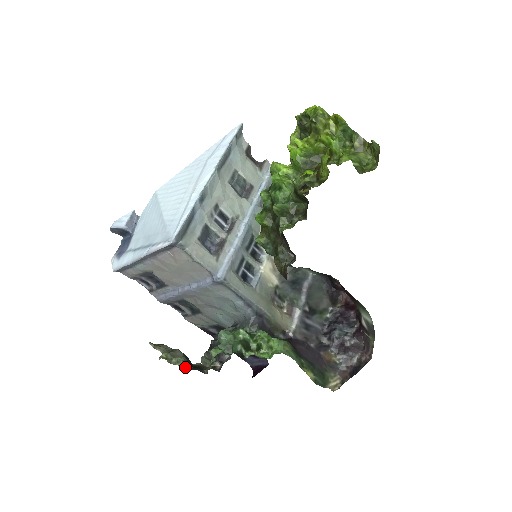
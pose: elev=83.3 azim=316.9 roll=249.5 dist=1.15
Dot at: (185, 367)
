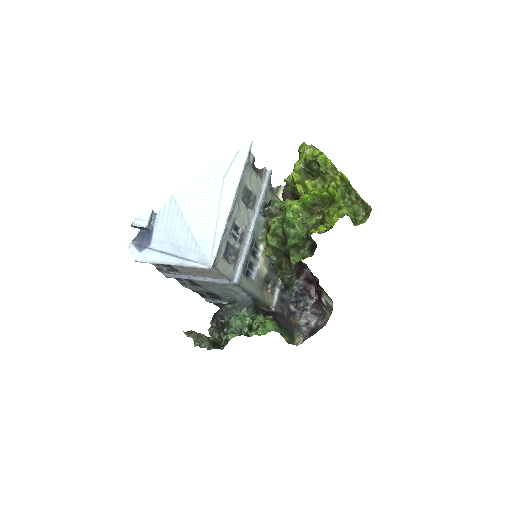
Dot at: (209, 347)
